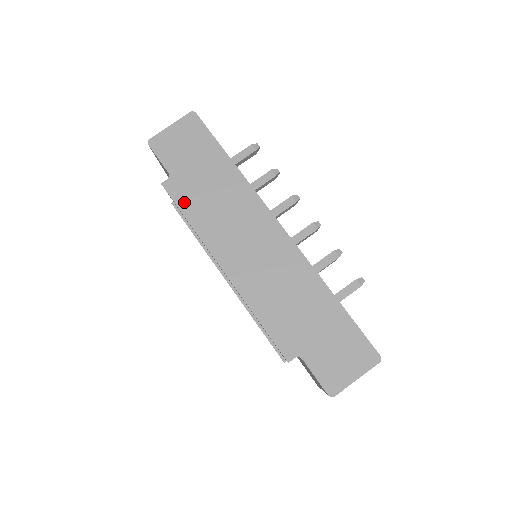
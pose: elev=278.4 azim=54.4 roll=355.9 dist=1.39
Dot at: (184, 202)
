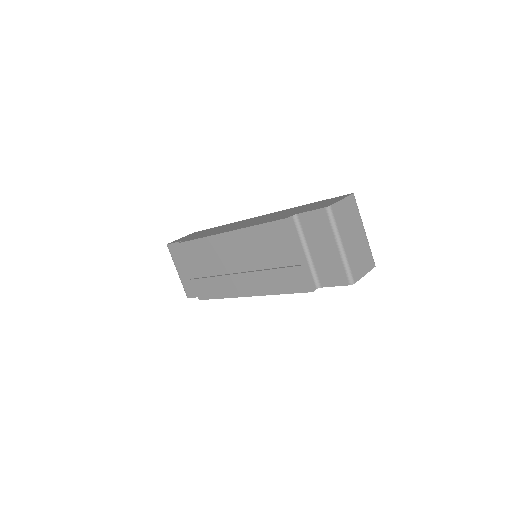
Dot at: occluded
